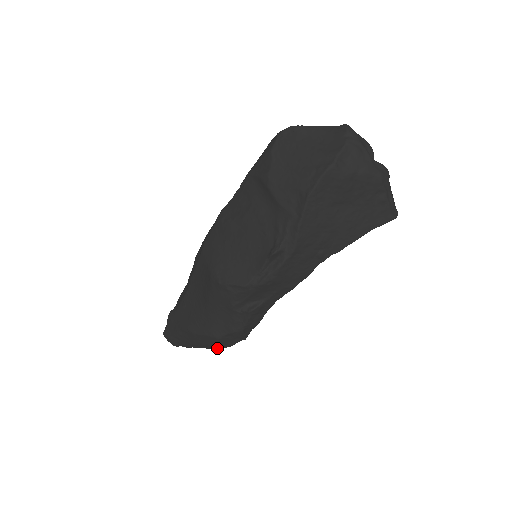
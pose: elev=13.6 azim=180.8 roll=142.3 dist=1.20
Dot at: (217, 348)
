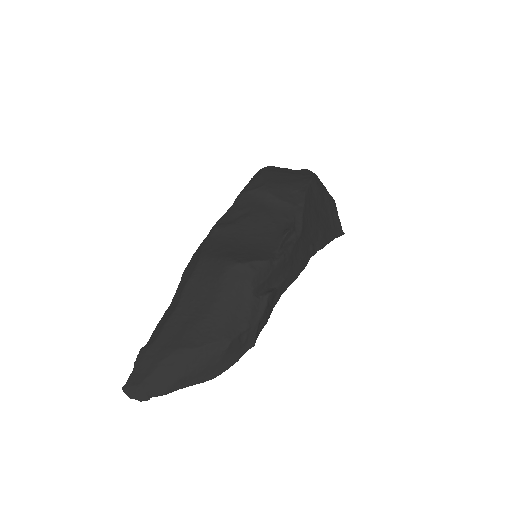
Dot at: (214, 375)
